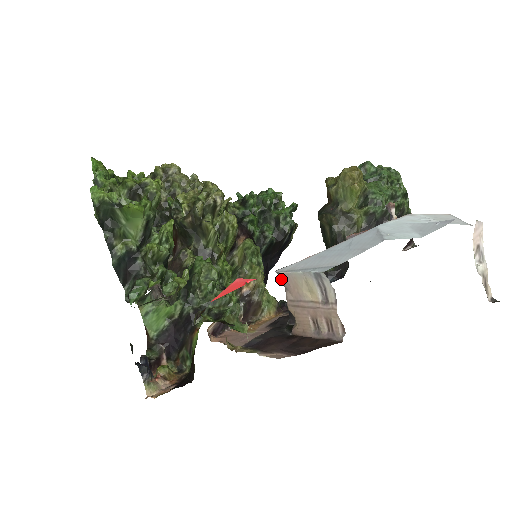
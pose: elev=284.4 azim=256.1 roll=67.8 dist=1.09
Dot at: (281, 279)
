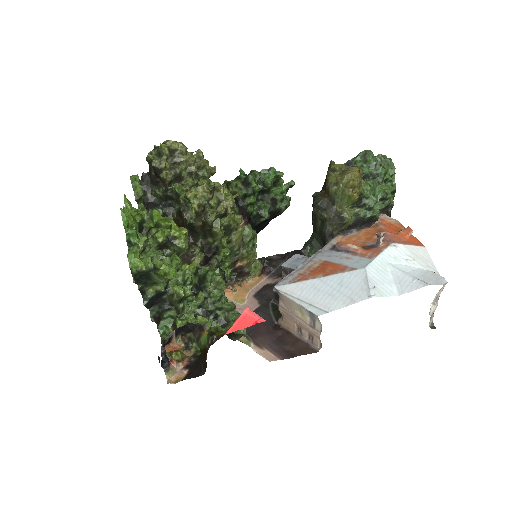
Dot at: (278, 292)
